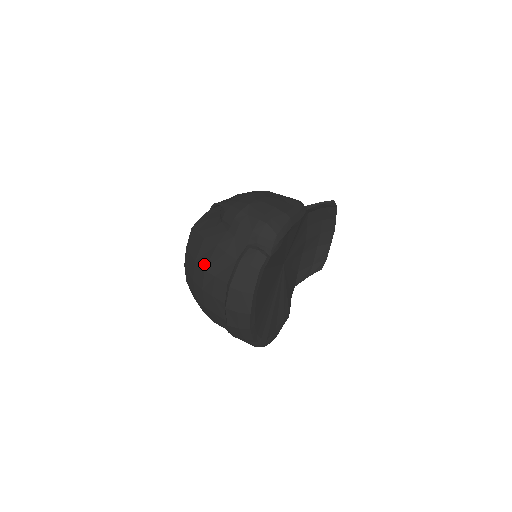
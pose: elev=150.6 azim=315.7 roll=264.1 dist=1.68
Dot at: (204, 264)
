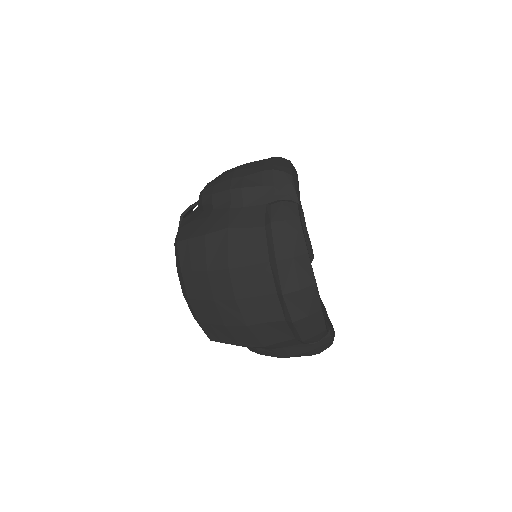
Dot at: (223, 263)
